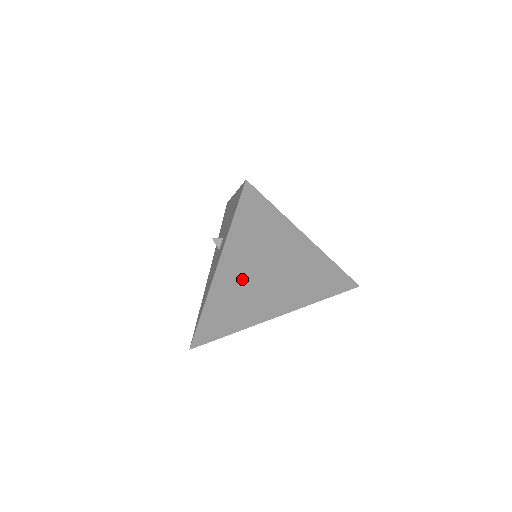
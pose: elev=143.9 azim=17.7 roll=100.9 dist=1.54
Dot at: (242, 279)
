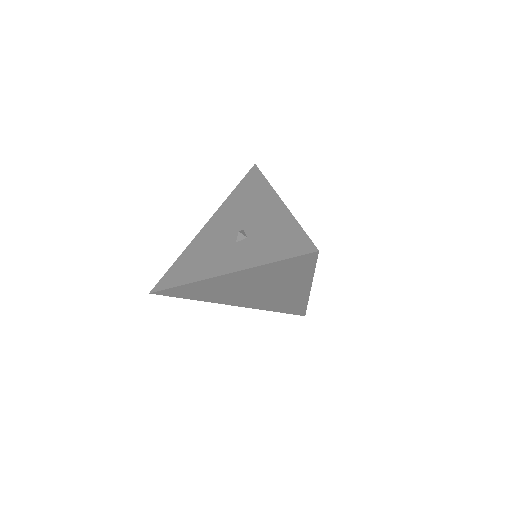
Dot at: (239, 284)
